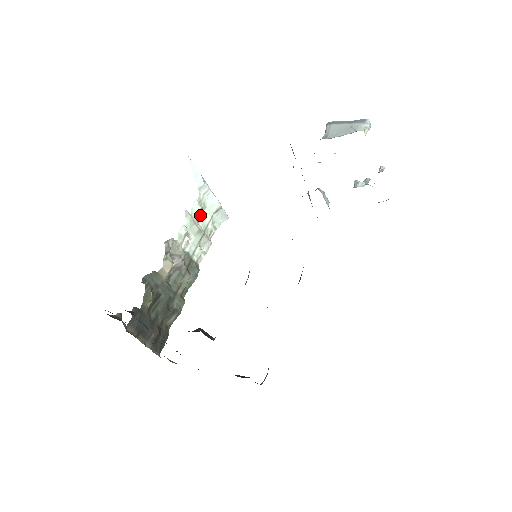
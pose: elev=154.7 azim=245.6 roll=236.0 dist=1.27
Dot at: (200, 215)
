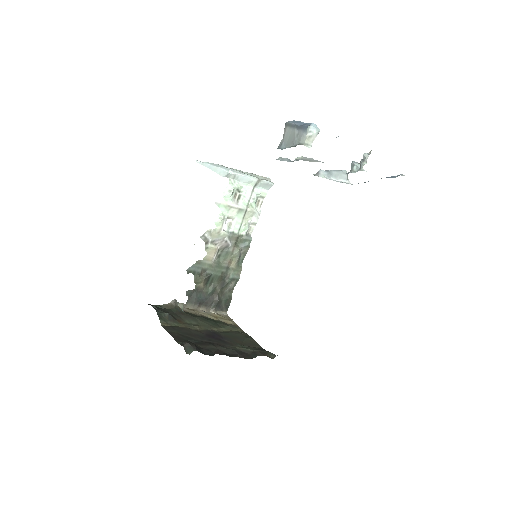
Dot at: (239, 195)
